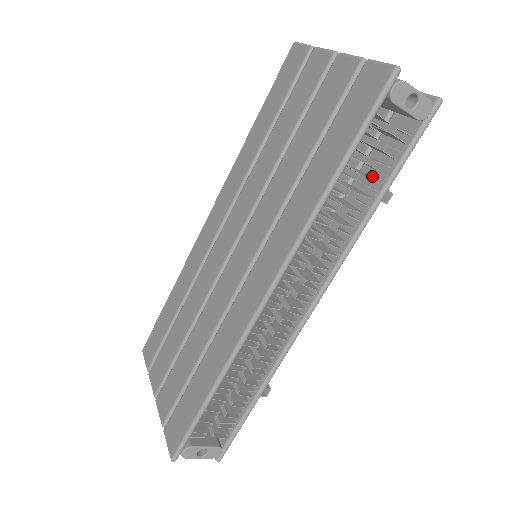
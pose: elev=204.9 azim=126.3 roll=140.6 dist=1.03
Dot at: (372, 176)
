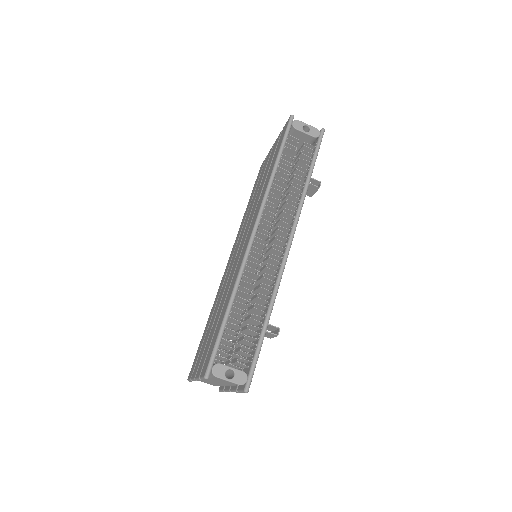
Dot at: occluded
